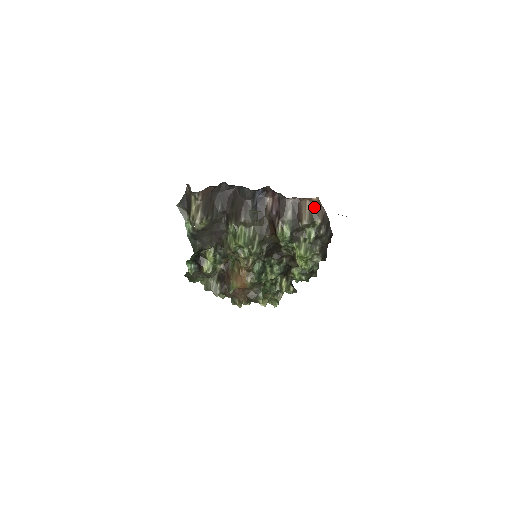
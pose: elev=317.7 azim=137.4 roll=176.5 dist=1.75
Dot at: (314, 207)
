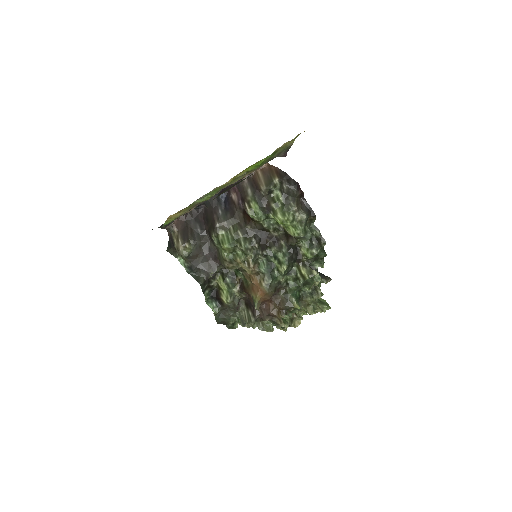
Dot at: (266, 171)
